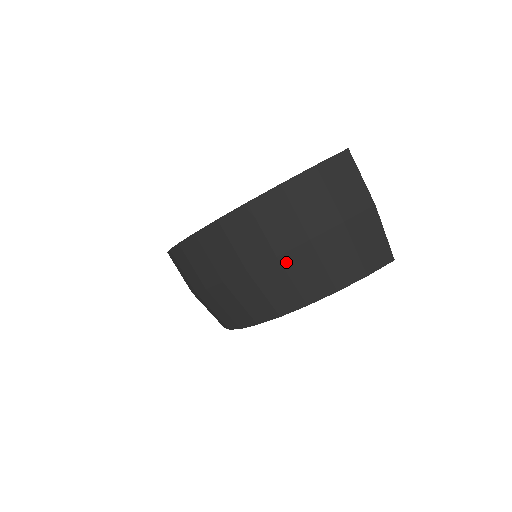
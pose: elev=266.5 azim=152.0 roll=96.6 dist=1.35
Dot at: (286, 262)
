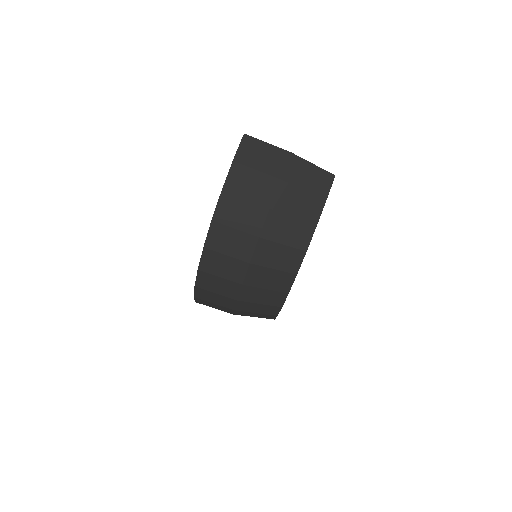
Dot at: (268, 235)
